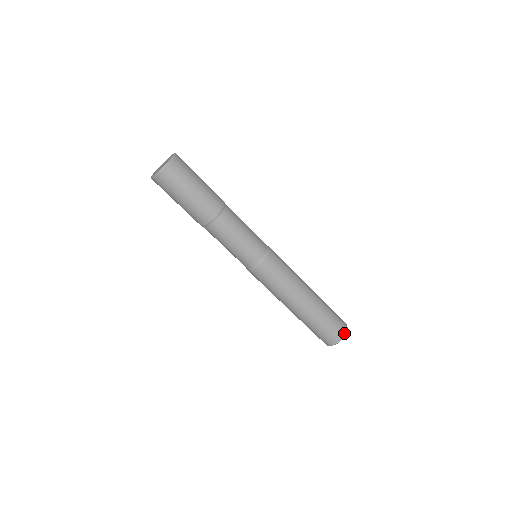
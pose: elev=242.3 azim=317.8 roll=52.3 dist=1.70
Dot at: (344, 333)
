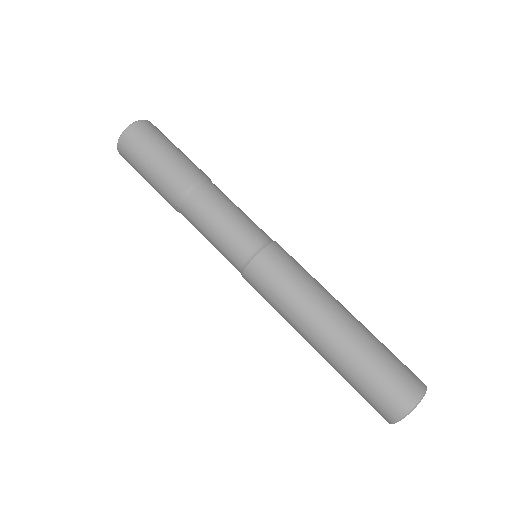
Dot at: (423, 384)
